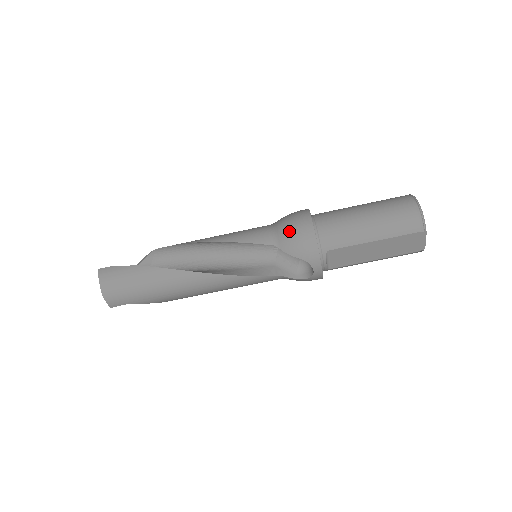
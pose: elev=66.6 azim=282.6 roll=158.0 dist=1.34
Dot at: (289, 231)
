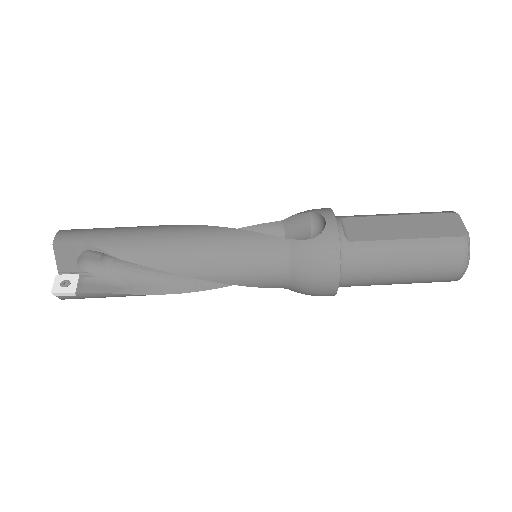
Dot at: occluded
